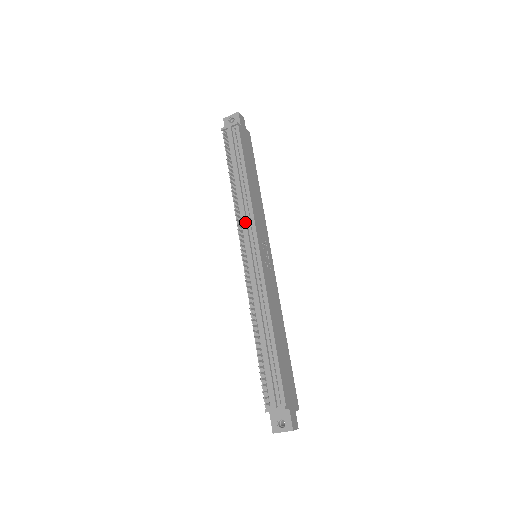
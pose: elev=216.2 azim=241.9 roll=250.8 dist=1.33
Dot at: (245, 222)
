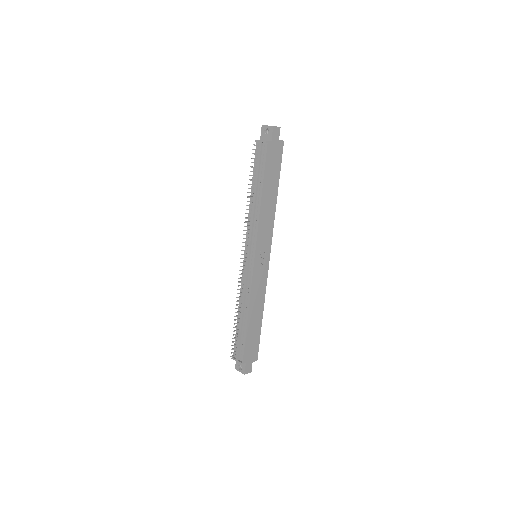
Dot at: (251, 233)
